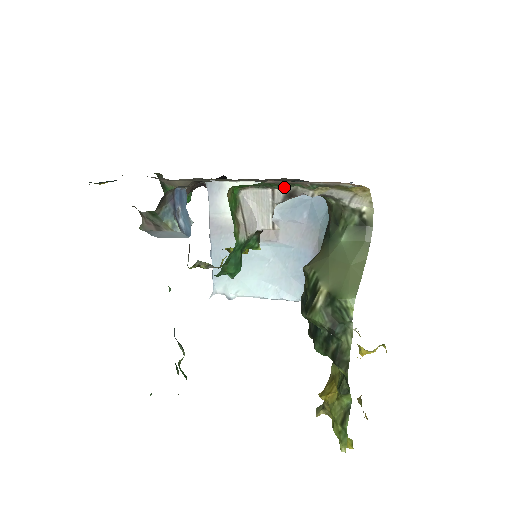
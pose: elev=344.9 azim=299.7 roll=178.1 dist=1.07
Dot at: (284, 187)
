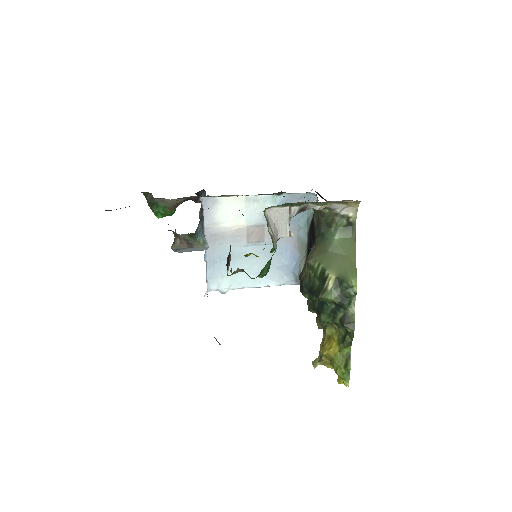
Dot at: (301, 205)
